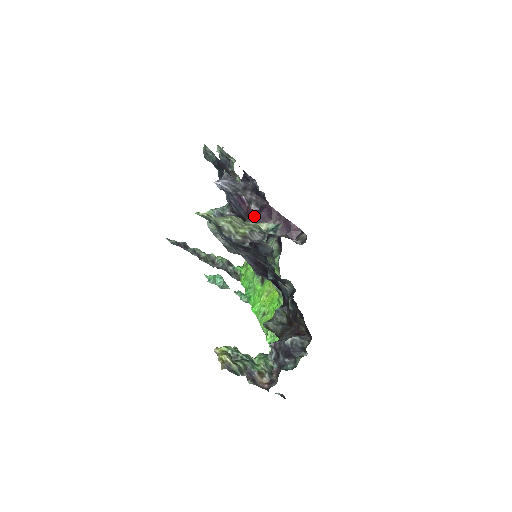
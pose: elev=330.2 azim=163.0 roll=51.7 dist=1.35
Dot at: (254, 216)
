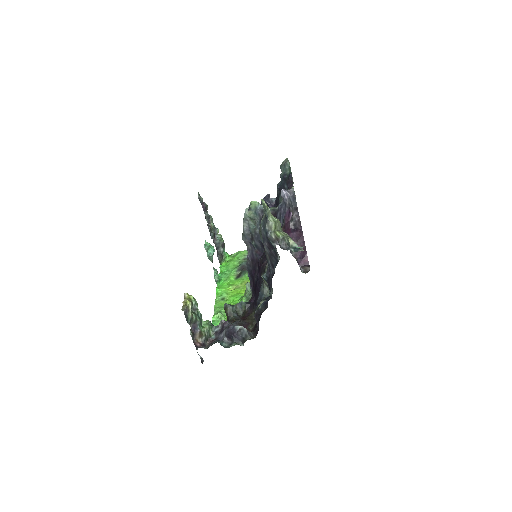
Dot at: (287, 230)
